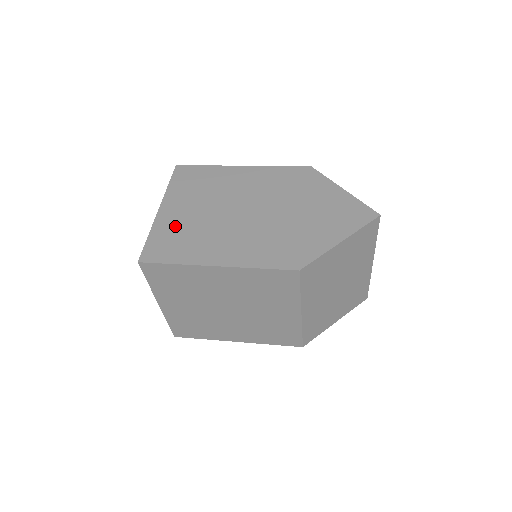
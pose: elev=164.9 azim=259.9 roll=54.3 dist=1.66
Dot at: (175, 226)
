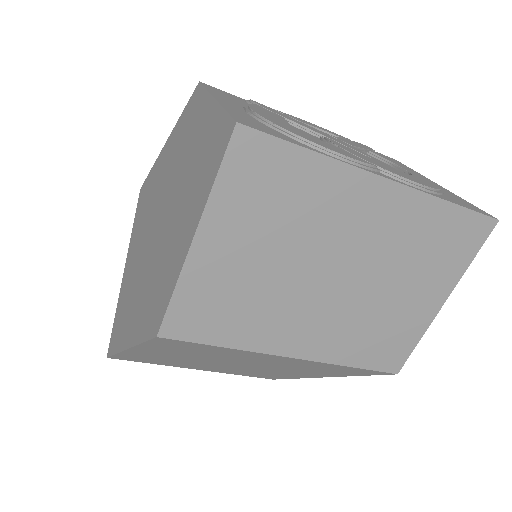
Dot at: (124, 290)
